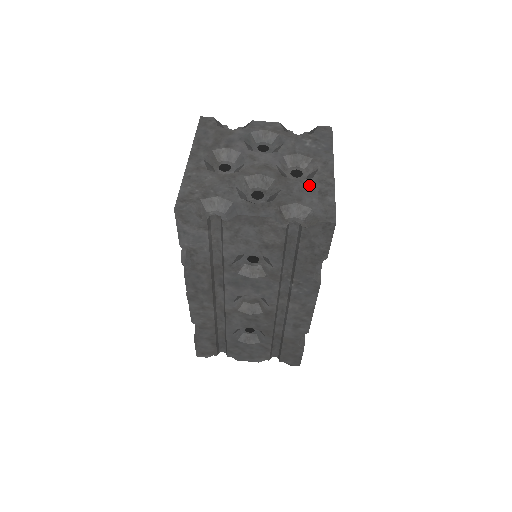
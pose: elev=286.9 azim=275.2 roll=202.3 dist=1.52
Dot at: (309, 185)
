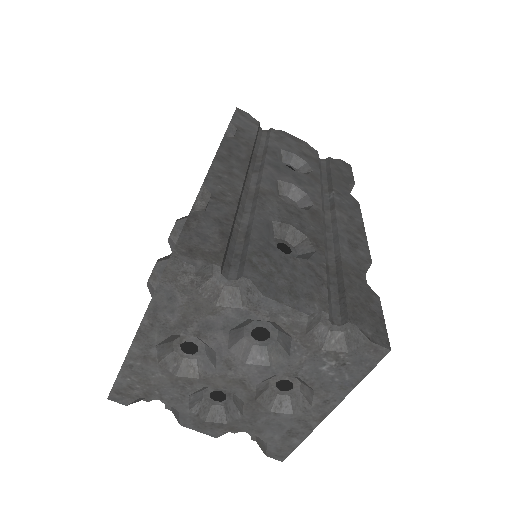
Dot at: (282, 421)
